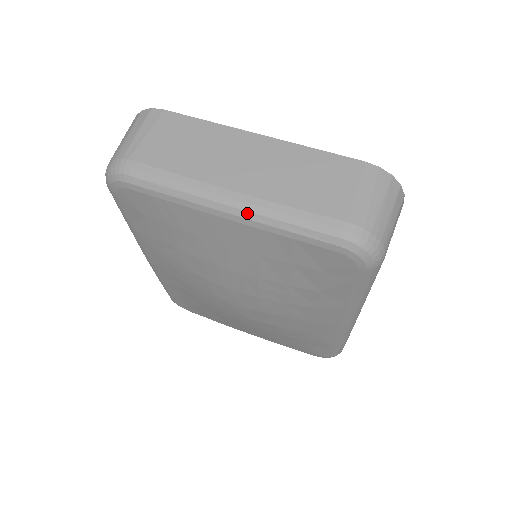
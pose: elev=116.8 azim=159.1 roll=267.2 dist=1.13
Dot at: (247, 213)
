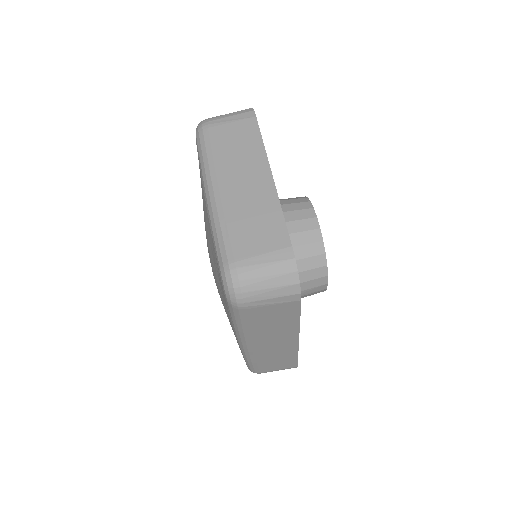
Dot at: (210, 205)
